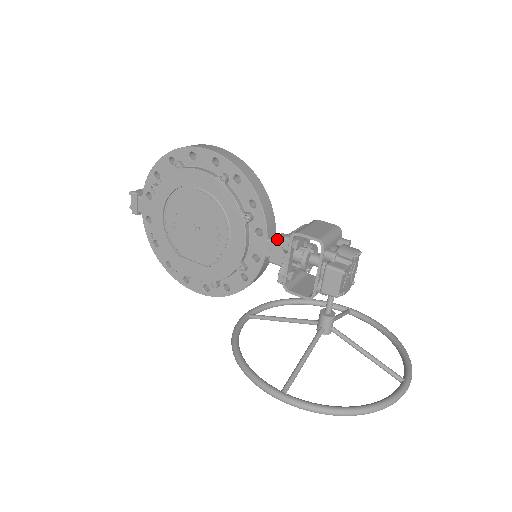
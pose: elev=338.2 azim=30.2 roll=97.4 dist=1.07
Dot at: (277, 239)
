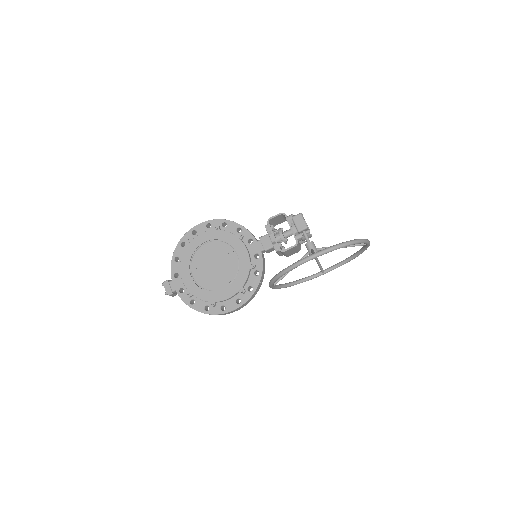
Dot at: (261, 236)
